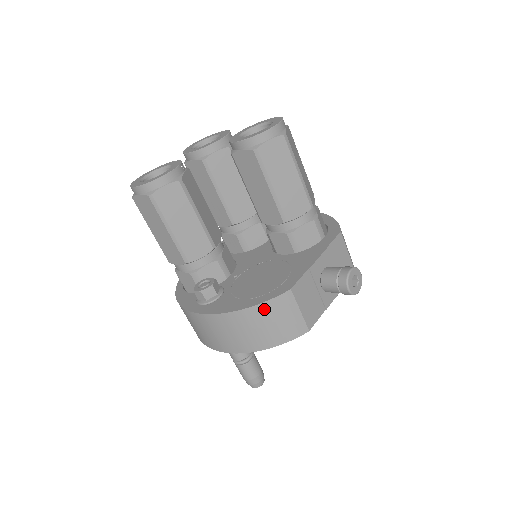
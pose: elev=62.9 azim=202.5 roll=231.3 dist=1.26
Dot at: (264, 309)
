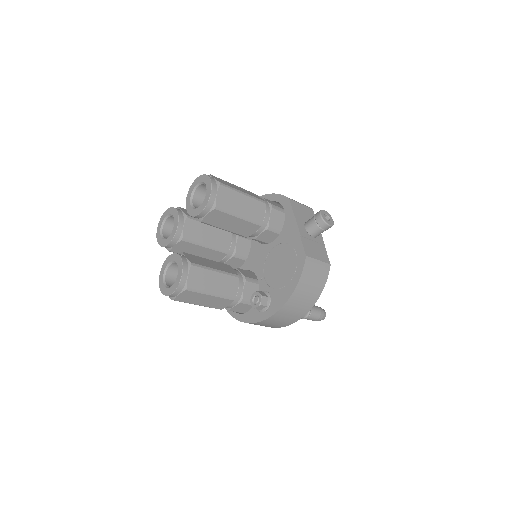
Dot at: (304, 279)
